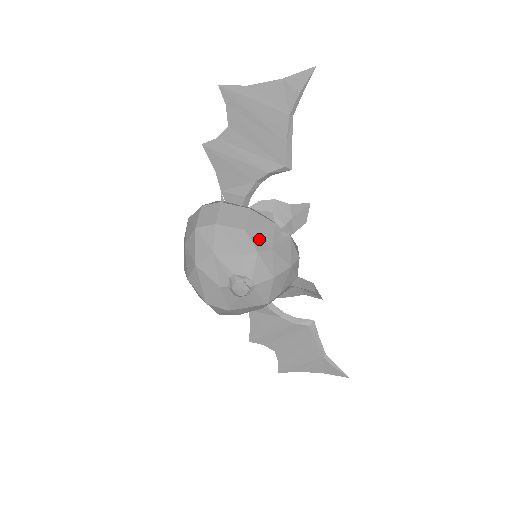
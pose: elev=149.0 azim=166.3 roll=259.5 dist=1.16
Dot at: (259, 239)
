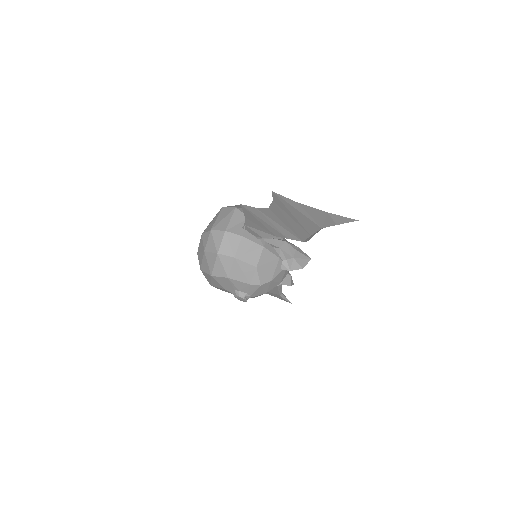
Dot at: (264, 274)
